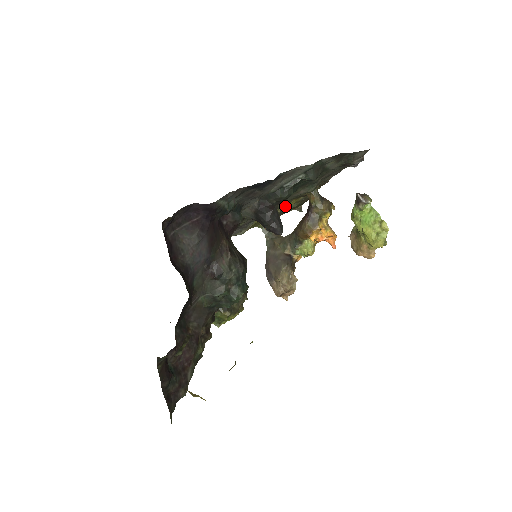
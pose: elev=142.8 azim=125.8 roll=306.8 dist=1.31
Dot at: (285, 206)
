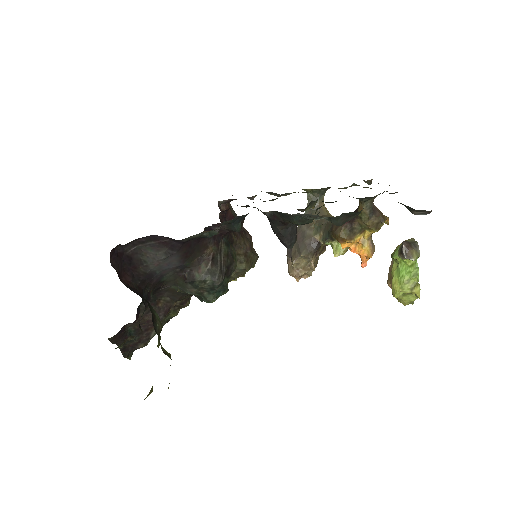
Dot at: occluded
